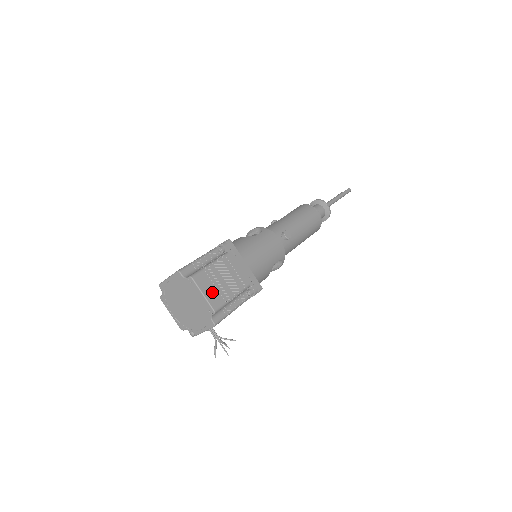
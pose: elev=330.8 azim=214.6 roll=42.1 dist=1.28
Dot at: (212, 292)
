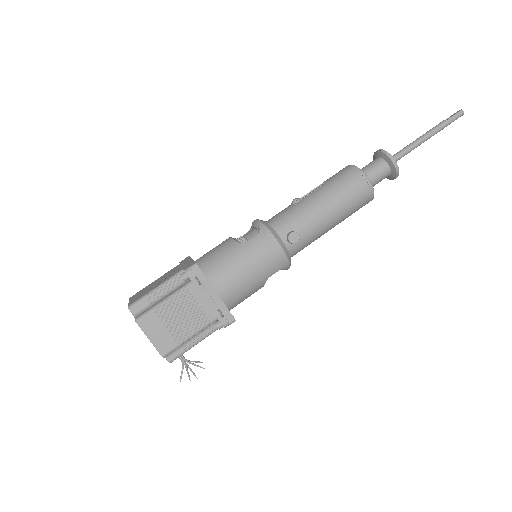
Dot at: (162, 335)
